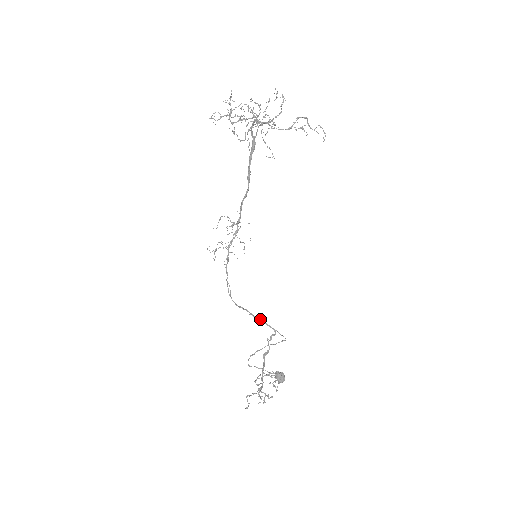
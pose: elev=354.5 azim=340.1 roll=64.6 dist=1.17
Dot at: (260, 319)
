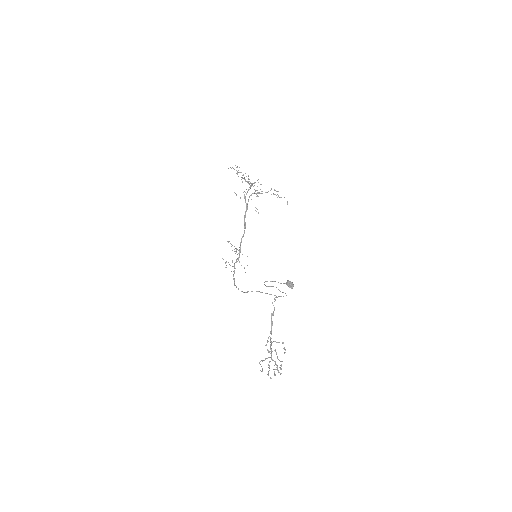
Dot at: occluded
